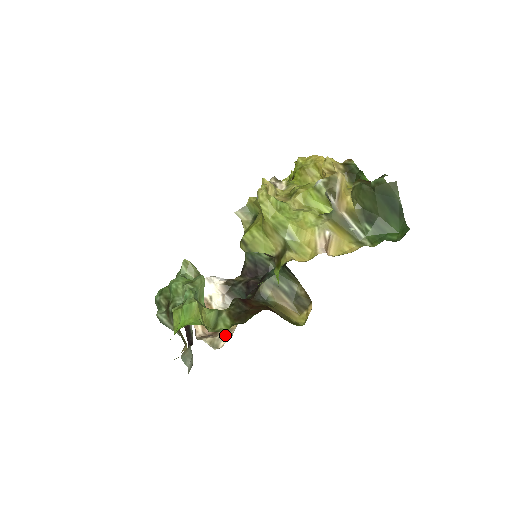
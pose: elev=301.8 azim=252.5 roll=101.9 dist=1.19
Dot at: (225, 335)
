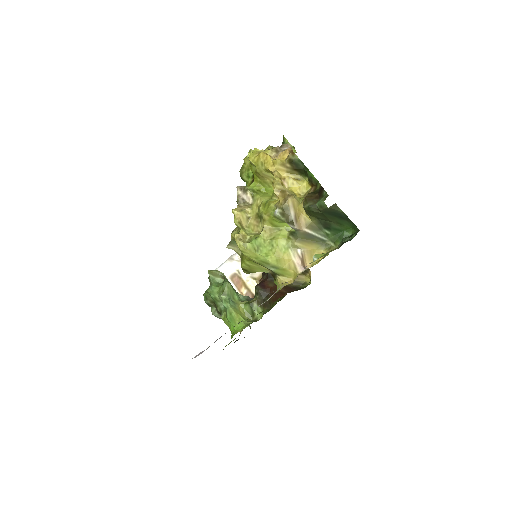
Dot at: occluded
